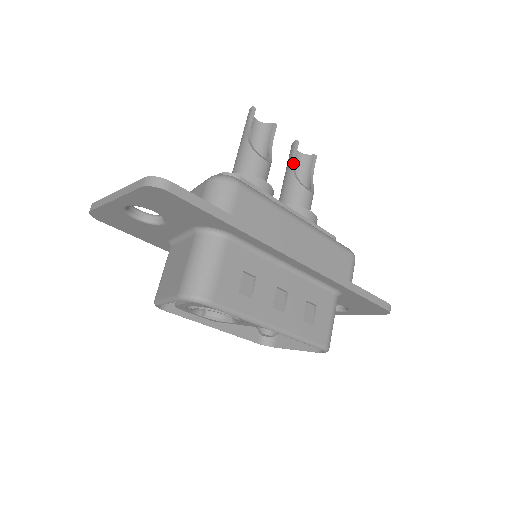
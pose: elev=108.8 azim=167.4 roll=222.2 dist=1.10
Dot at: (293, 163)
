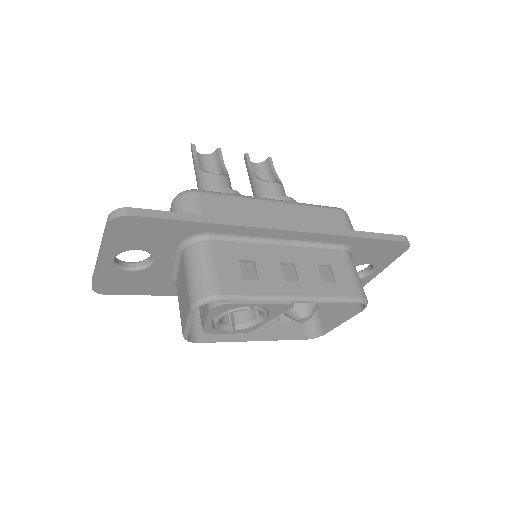
Dot at: (251, 171)
